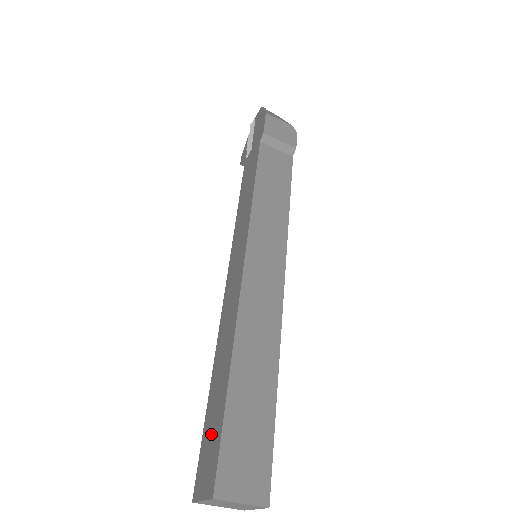
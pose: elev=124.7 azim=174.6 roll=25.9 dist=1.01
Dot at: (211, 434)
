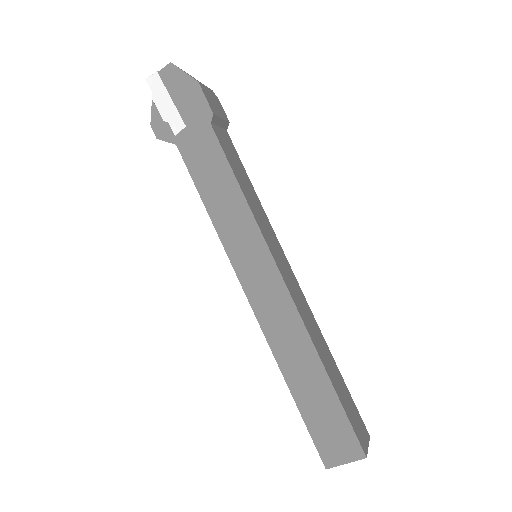
Dot at: (326, 421)
